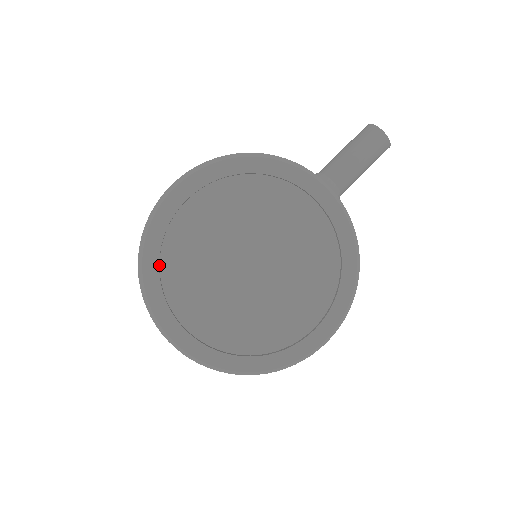
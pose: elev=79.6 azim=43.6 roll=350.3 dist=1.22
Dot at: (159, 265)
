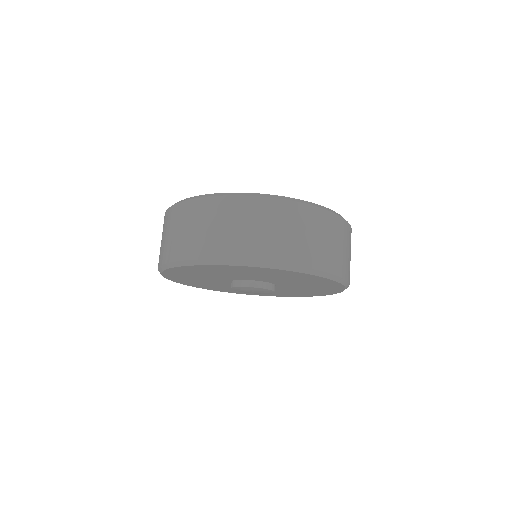
Dot at: occluded
